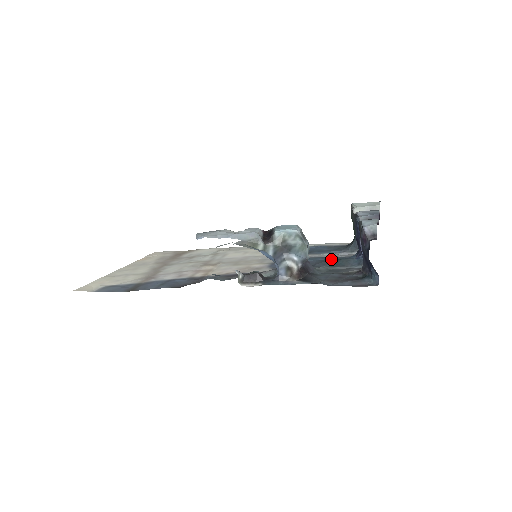
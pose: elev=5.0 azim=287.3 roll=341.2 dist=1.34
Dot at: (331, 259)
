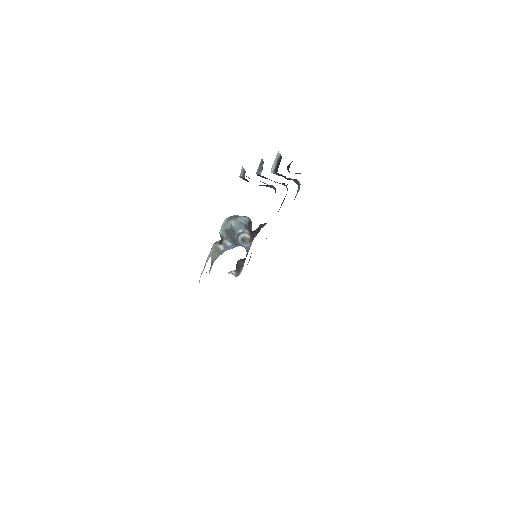
Dot at: occluded
